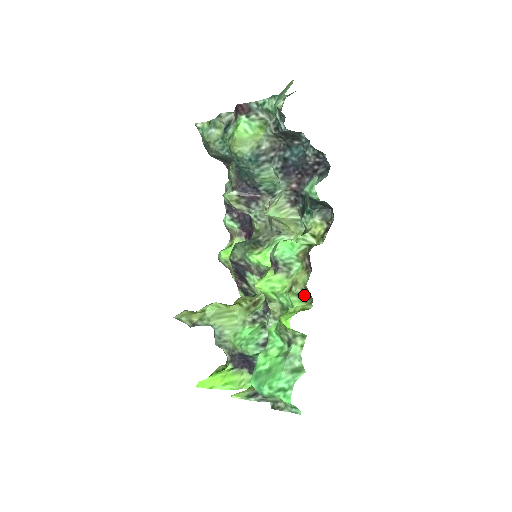
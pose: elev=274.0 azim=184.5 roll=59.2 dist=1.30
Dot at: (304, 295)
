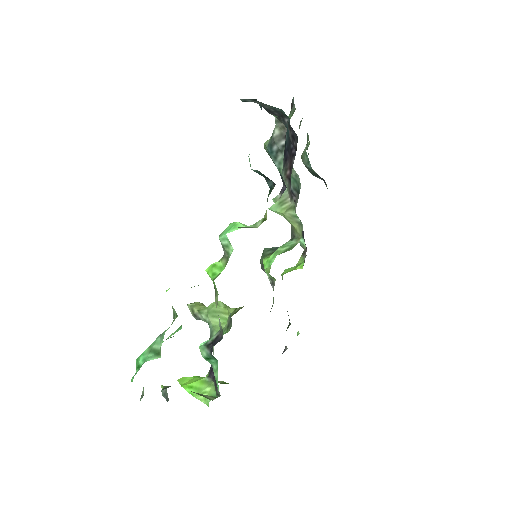
Dot at: occluded
